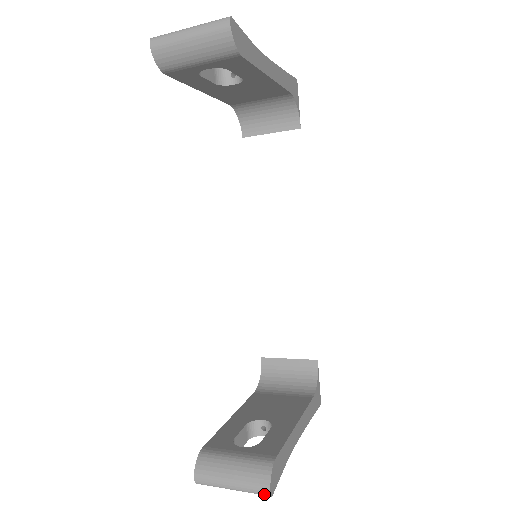
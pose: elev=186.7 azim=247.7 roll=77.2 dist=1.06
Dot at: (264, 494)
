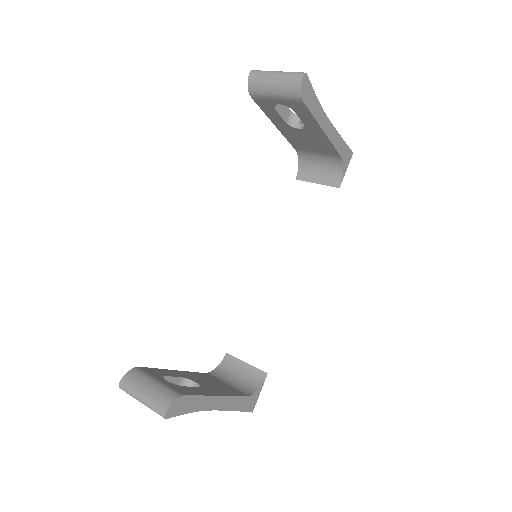
Dot at: (161, 414)
